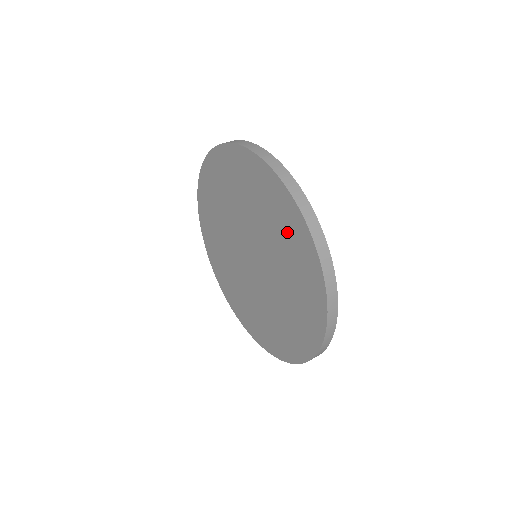
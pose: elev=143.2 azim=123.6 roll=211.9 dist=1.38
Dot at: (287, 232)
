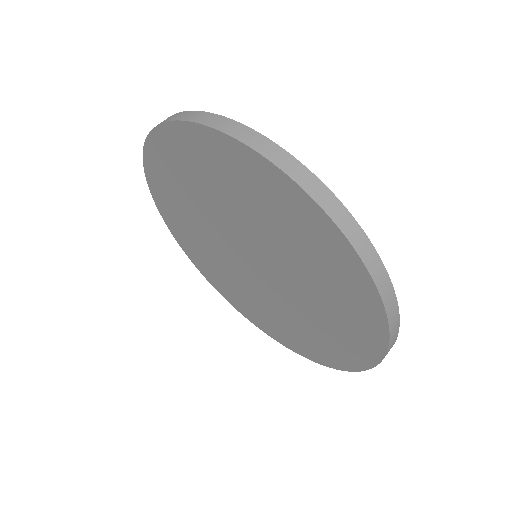
Dot at: (346, 314)
